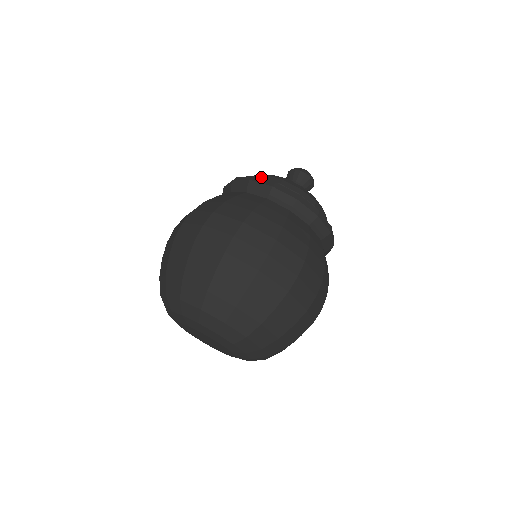
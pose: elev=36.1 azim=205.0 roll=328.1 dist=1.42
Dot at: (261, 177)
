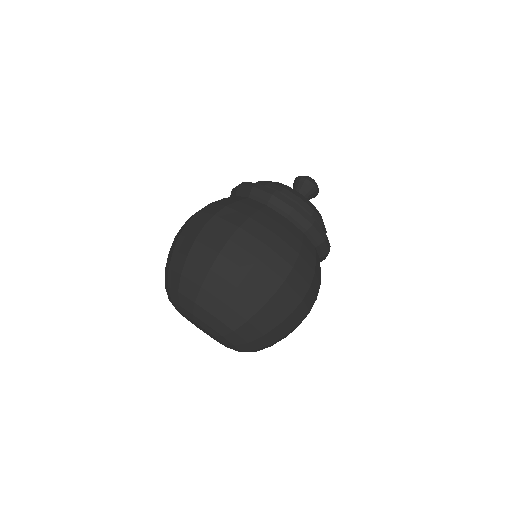
Dot at: (311, 212)
